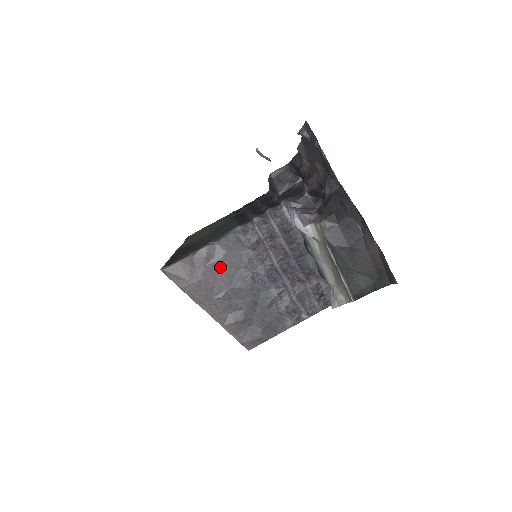
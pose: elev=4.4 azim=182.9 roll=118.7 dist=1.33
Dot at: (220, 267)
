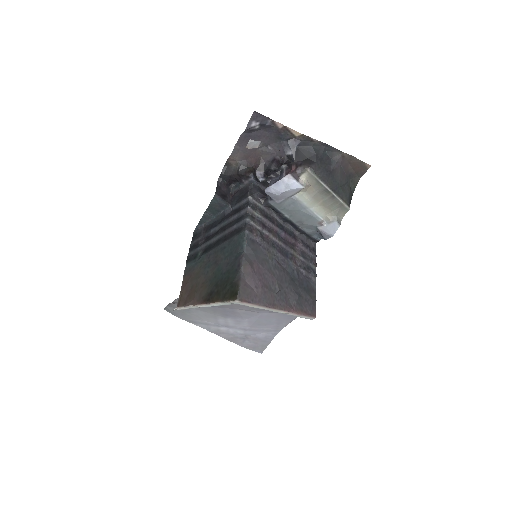
Dot at: (261, 268)
